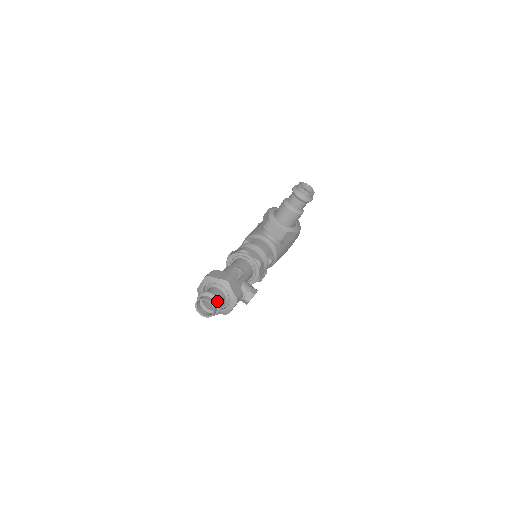
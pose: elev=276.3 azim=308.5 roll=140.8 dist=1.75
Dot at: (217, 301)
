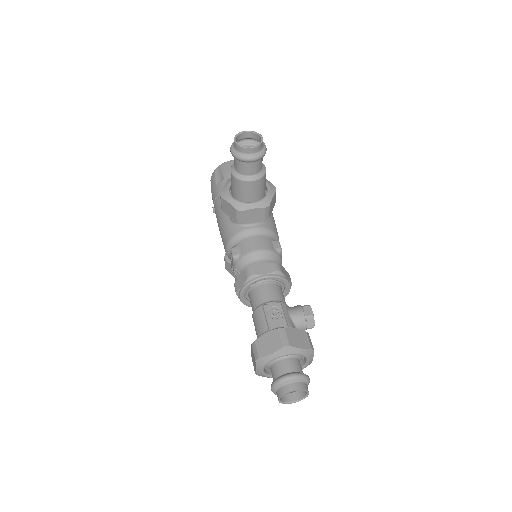
Dot at: (300, 379)
